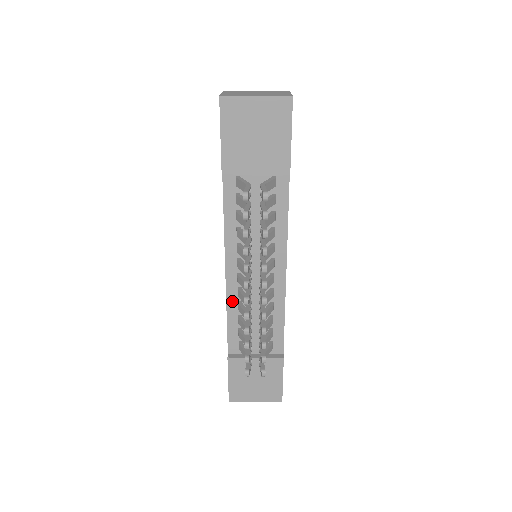
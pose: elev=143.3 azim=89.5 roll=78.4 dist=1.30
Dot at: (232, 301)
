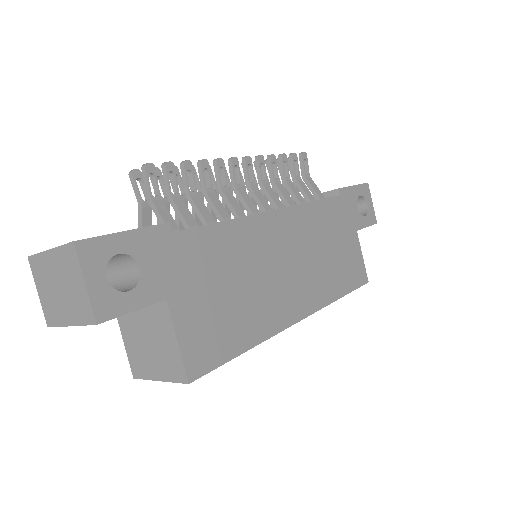
Dot at: occluded
